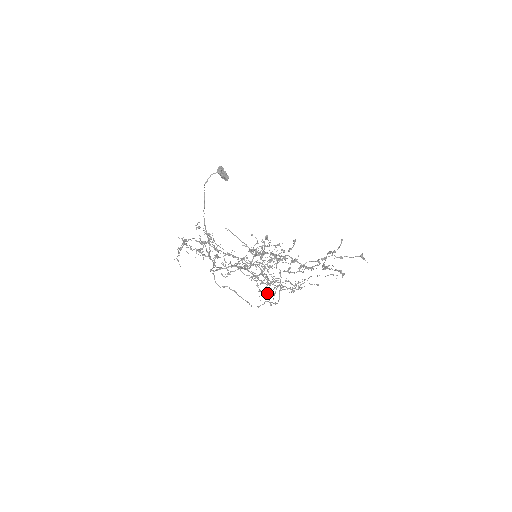
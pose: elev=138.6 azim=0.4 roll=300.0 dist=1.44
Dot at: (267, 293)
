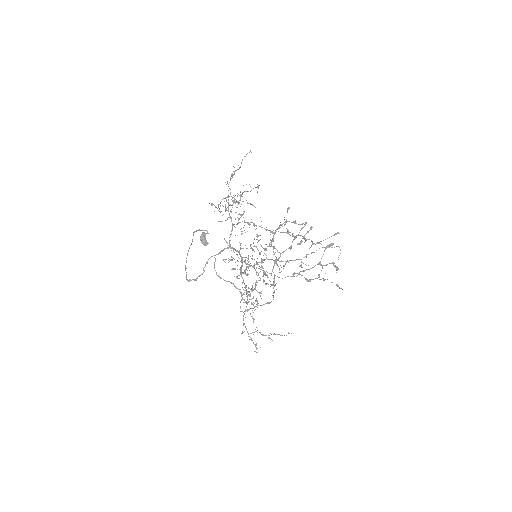
Dot at: (257, 300)
